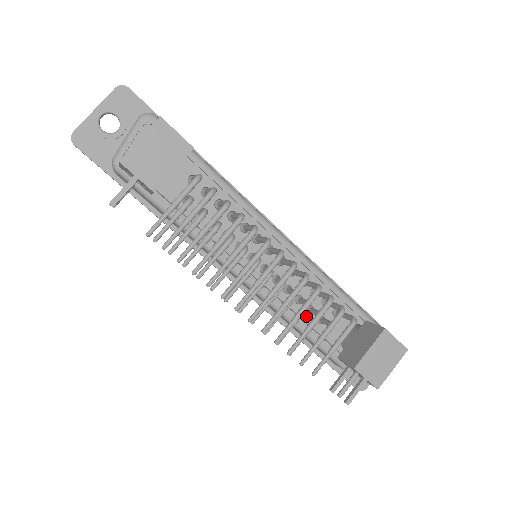
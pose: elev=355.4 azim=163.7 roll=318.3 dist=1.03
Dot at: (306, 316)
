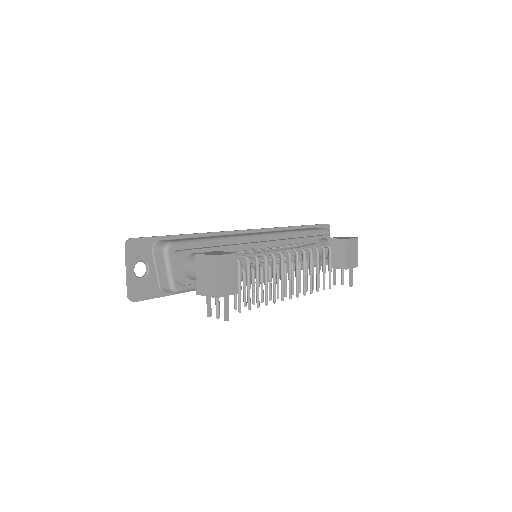
Dot at: occluded
